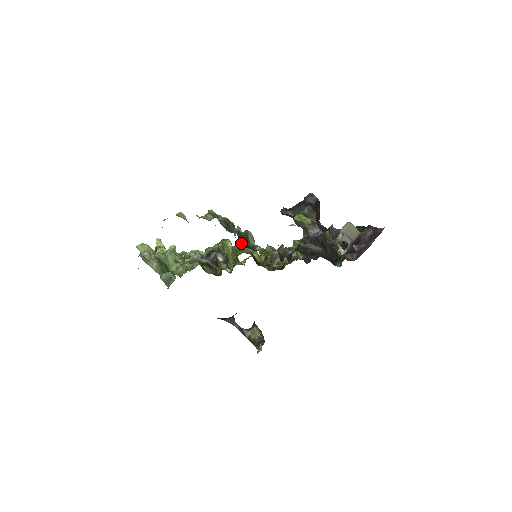
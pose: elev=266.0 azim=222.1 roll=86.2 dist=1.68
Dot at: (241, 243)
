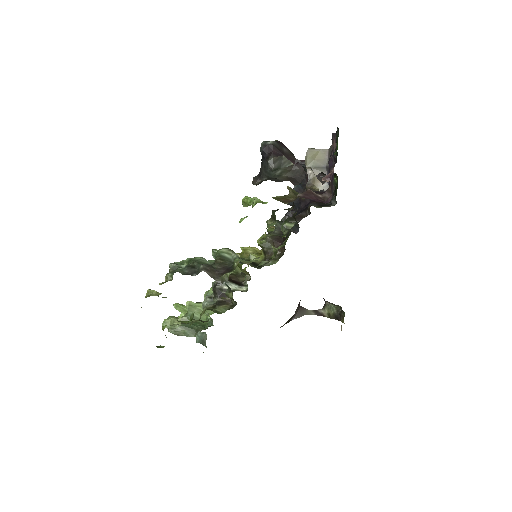
Dot at: (217, 273)
